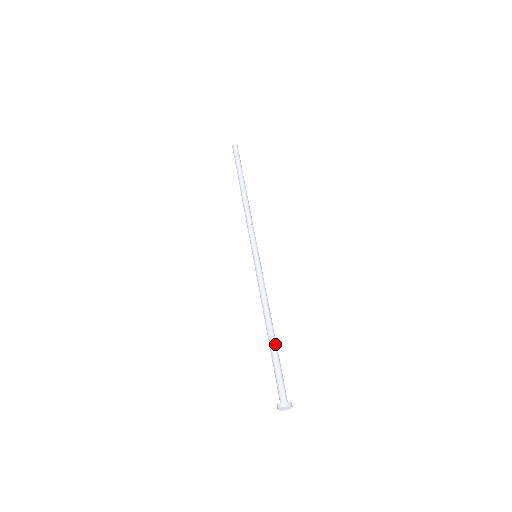
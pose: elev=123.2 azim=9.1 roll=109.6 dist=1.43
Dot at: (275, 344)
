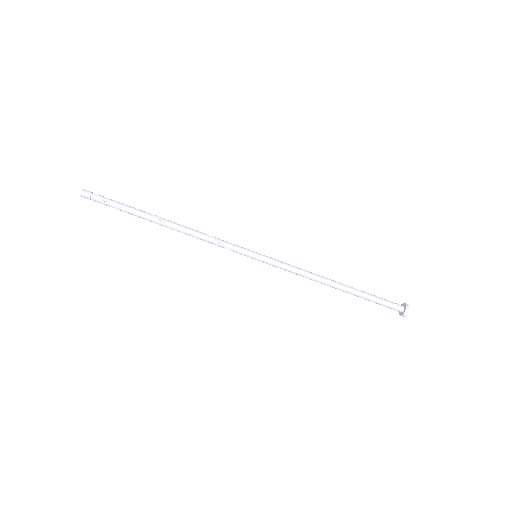
Dot at: (354, 290)
